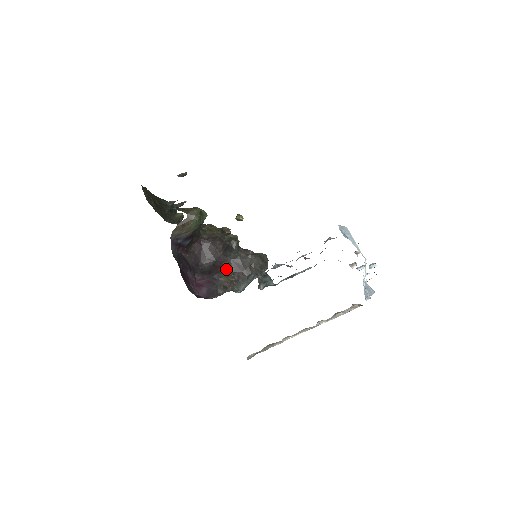
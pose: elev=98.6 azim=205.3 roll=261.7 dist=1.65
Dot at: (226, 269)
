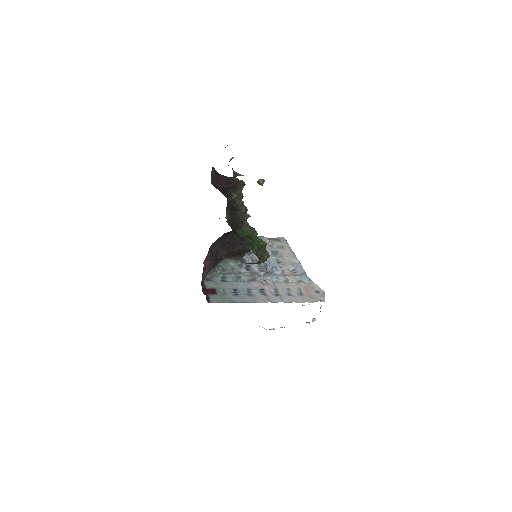
Dot at: (228, 253)
